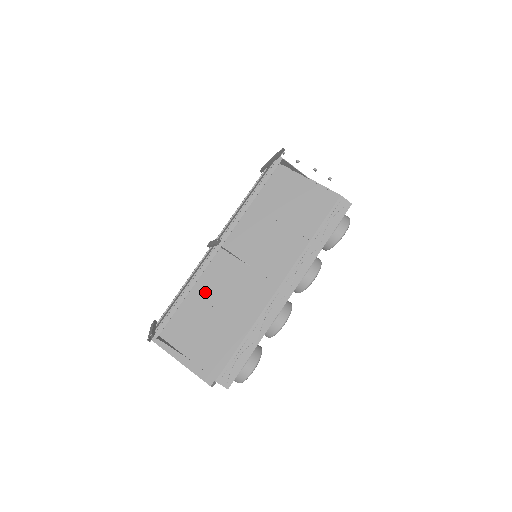
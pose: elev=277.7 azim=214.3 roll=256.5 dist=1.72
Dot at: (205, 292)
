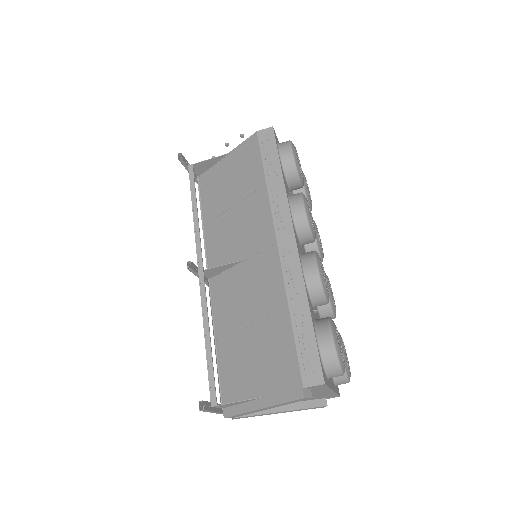
Dot at: (231, 324)
